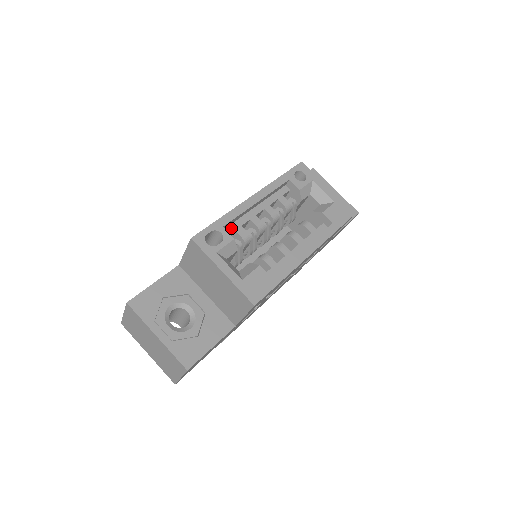
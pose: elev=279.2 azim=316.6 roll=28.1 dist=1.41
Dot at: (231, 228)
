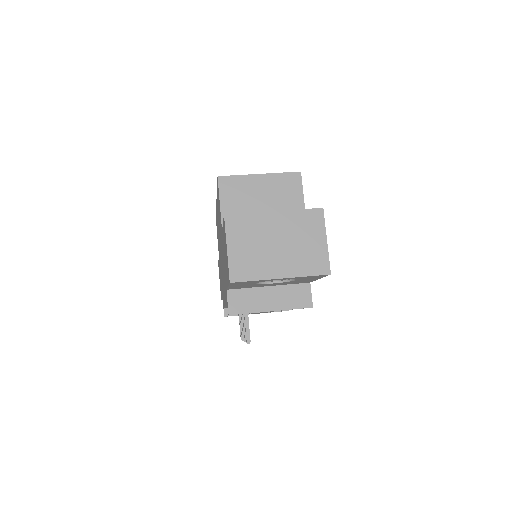
Dot at: occluded
